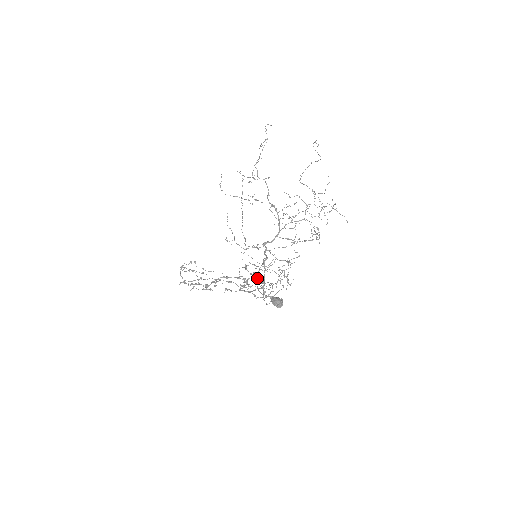
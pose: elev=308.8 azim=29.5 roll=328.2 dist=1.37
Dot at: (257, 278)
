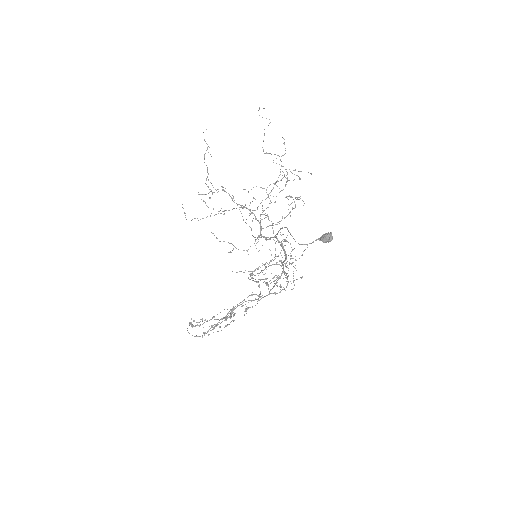
Dot at: (293, 238)
